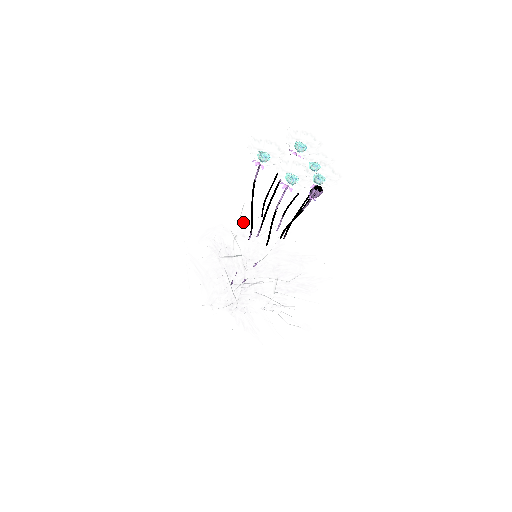
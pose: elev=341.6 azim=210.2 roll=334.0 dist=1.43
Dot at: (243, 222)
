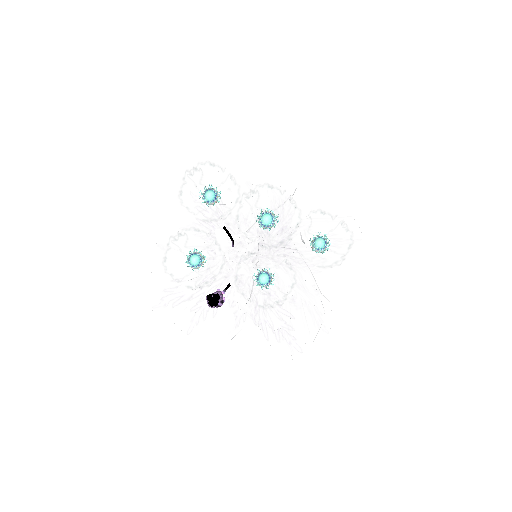
Dot at: occluded
